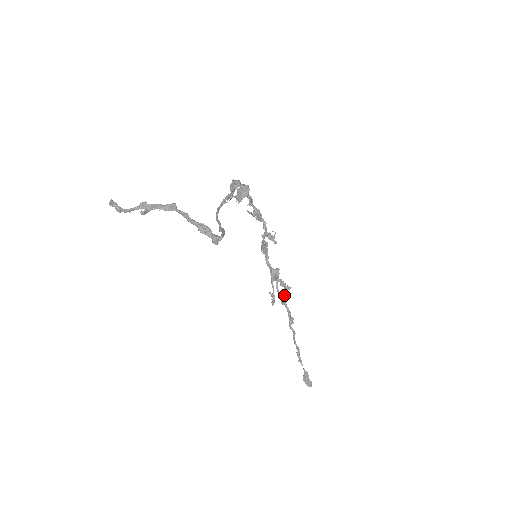
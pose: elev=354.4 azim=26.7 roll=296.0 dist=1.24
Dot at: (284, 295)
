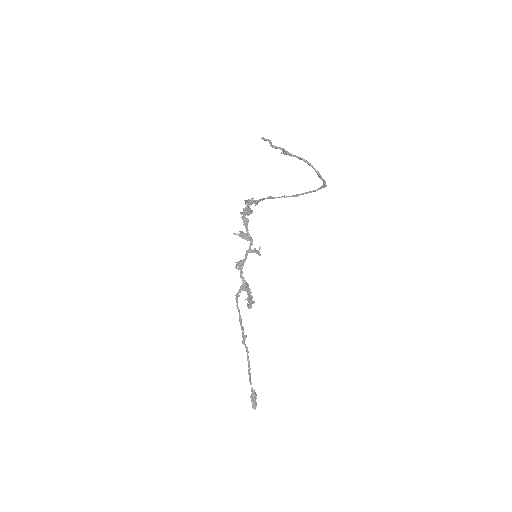
Dot at: occluded
